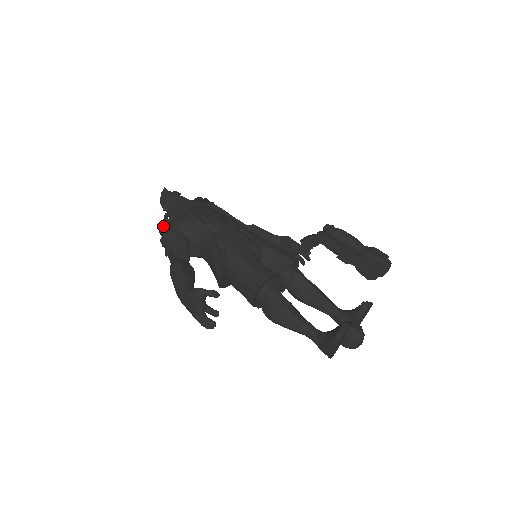
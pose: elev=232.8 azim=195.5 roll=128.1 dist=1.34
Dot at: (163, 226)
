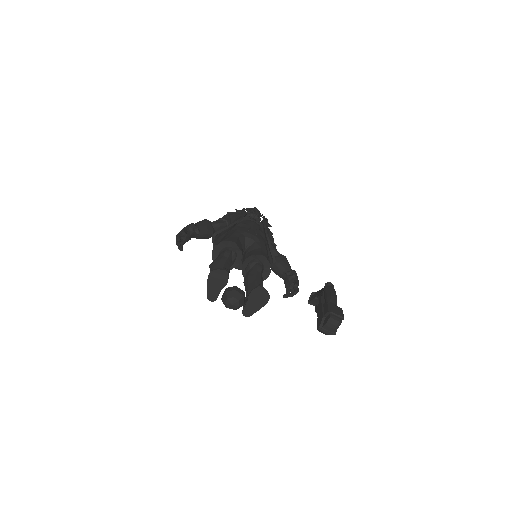
Dot at: occluded
